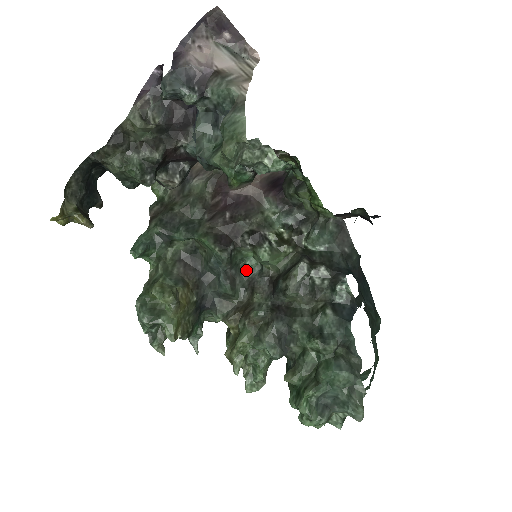
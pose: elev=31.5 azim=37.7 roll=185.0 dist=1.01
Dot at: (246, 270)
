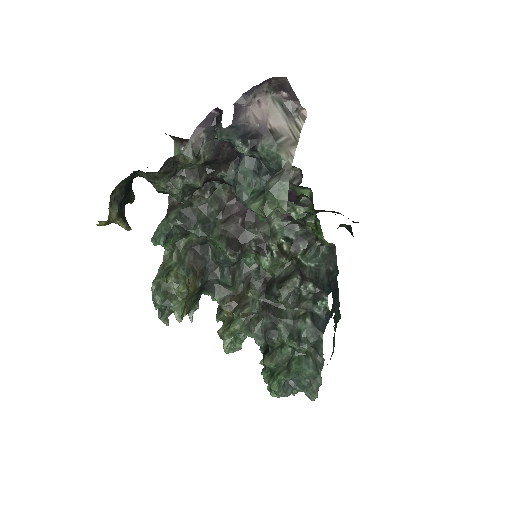
Dot at: (245, 265)
